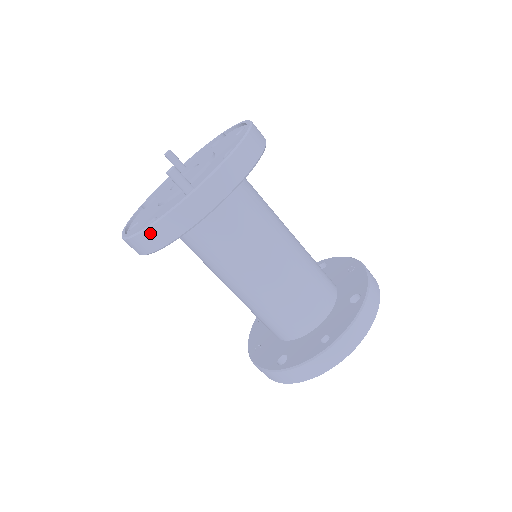
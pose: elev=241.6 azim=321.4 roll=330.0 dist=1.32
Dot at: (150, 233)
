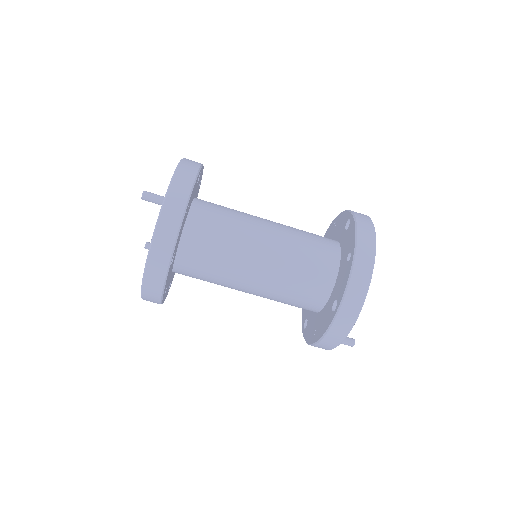
Dot at: (155, 247)
